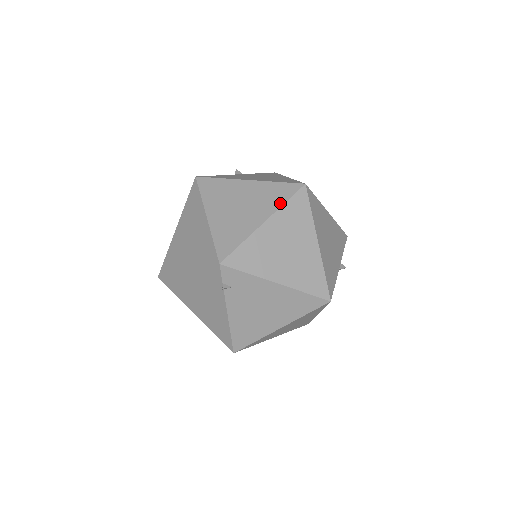
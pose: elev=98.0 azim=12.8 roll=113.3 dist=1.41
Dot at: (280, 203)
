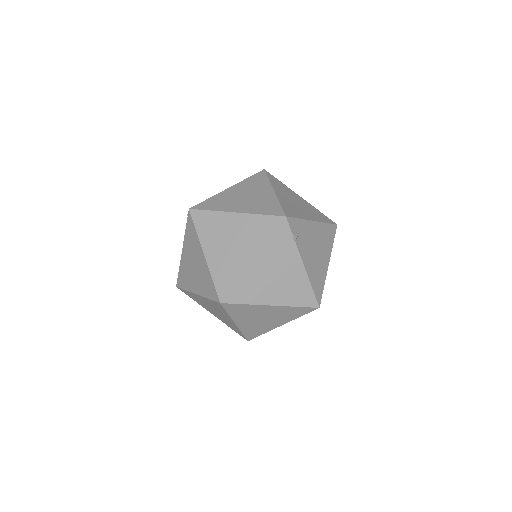
Dot at: (267, 181)
